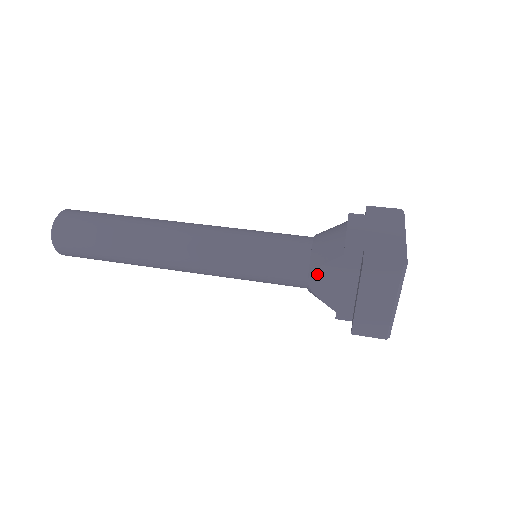
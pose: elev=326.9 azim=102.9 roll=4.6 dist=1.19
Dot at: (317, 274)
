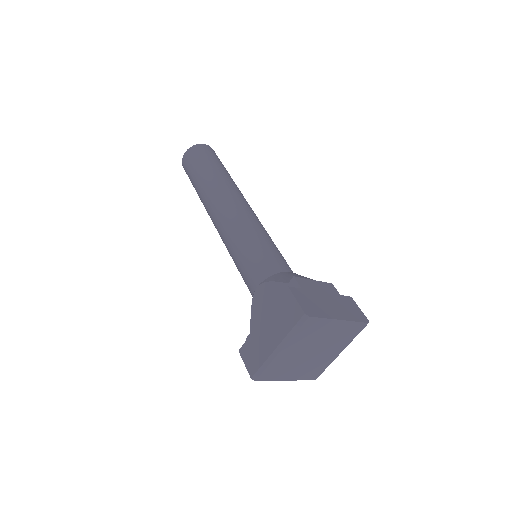
Dot at: (265, 287)
